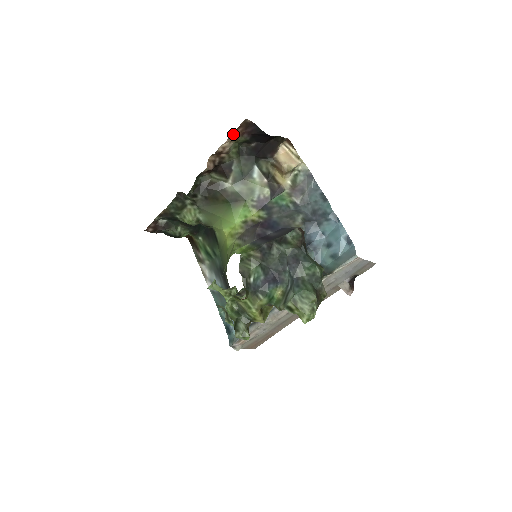
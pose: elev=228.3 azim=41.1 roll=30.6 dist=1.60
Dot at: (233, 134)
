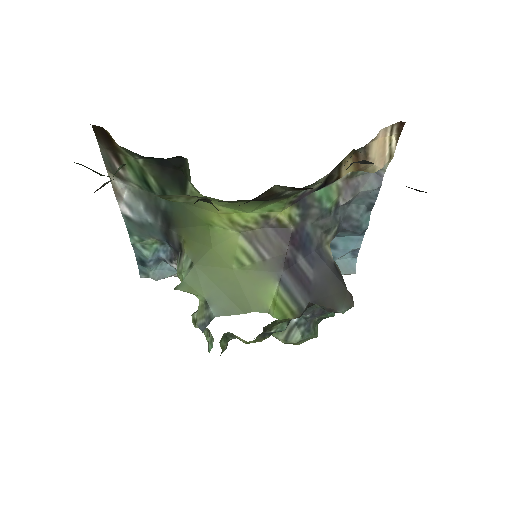
Dot at: occluded
